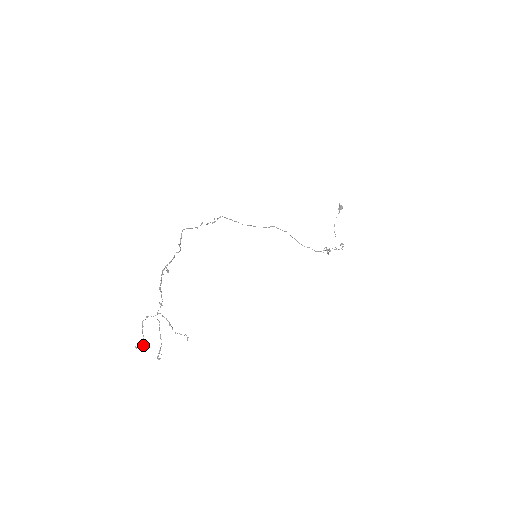
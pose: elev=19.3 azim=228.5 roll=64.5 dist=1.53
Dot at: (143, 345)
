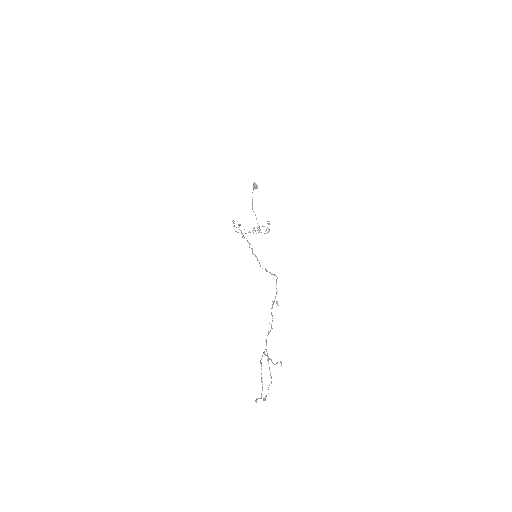
Dot at: (261, 394)
